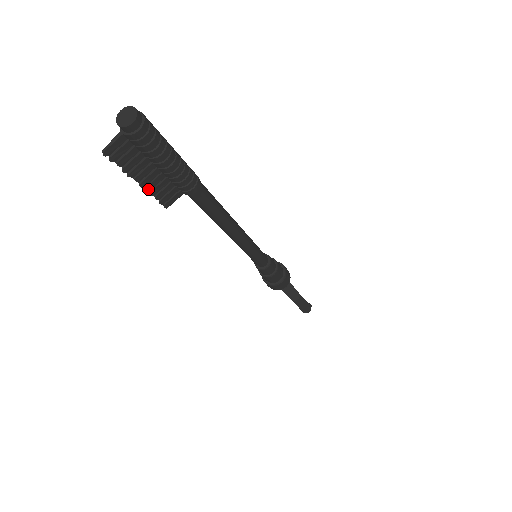
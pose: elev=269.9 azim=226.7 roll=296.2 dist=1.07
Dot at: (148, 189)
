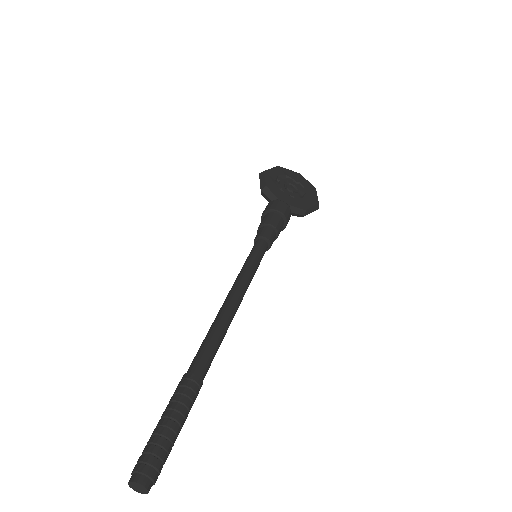
Dot at: occluded
